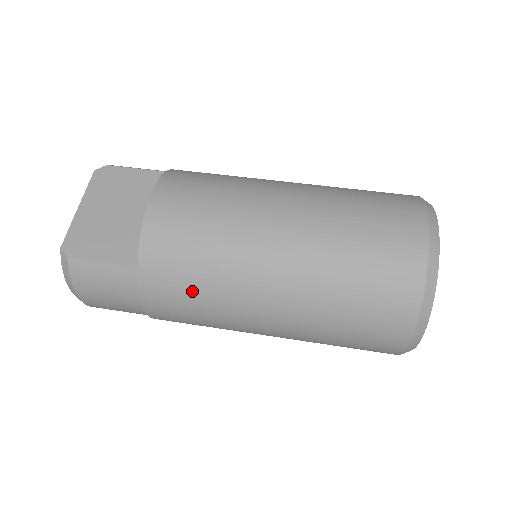
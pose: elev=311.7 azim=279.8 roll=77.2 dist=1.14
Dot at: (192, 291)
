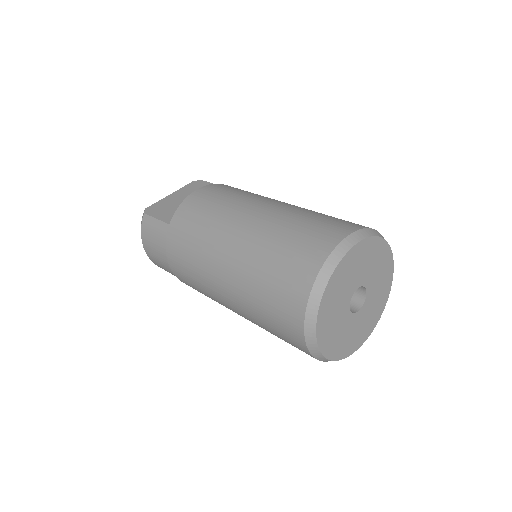
Dot at: (189, 246)
